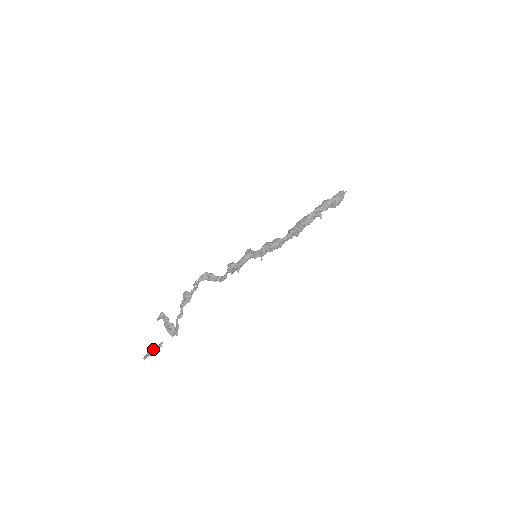
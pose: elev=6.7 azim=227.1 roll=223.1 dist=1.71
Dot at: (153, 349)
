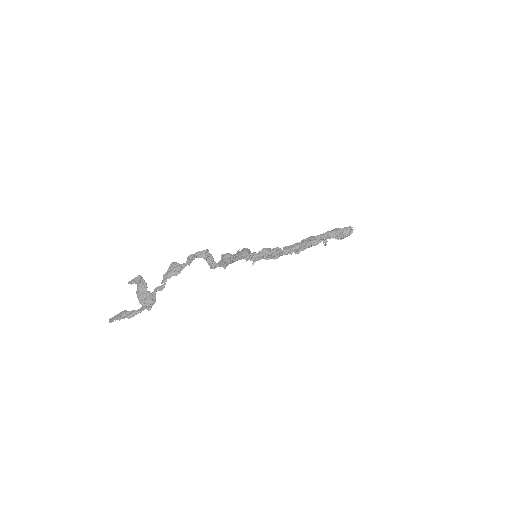
Dot at: (129, 311)
